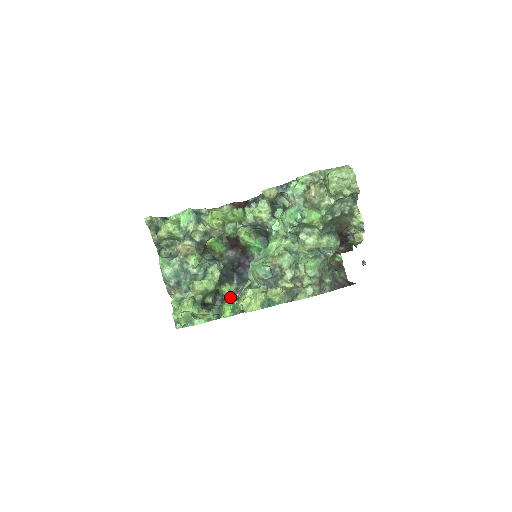
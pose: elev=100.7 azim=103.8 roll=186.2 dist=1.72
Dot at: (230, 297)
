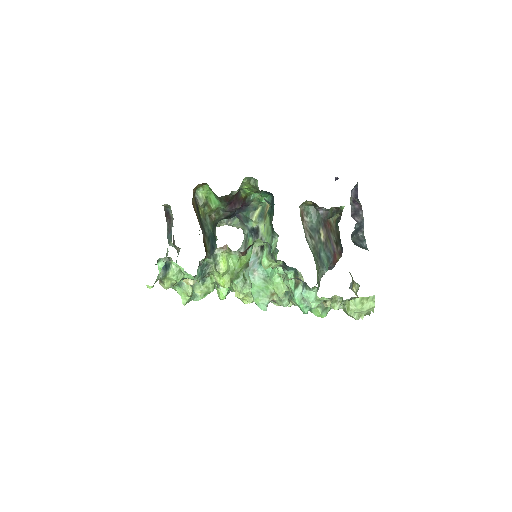
Dot at: occluded
